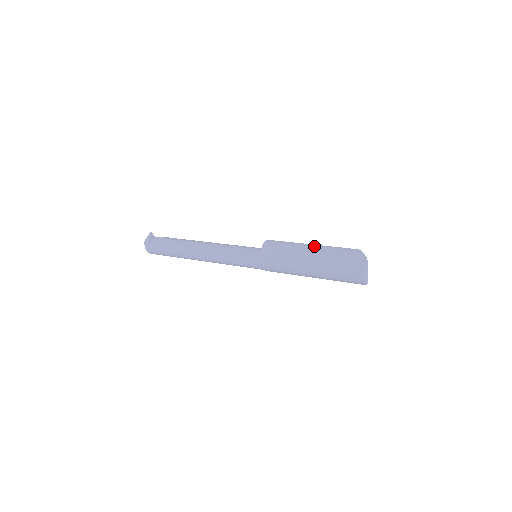
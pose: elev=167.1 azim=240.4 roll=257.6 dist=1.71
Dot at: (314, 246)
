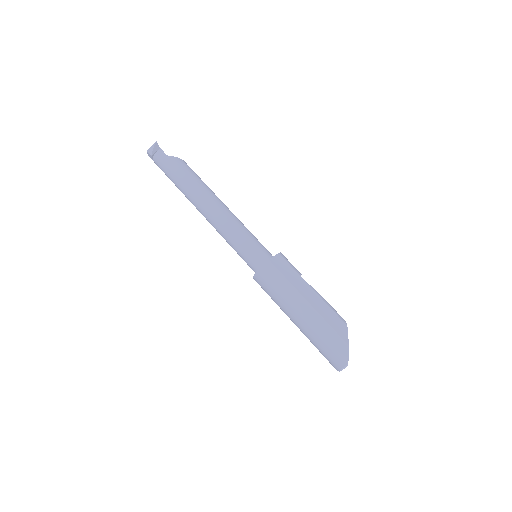
Dot at: (309, 309)
